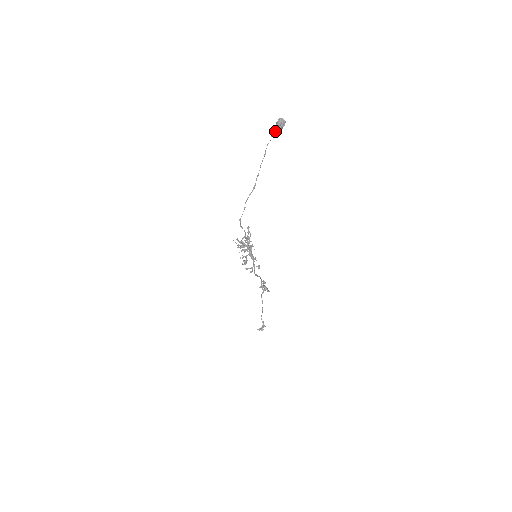
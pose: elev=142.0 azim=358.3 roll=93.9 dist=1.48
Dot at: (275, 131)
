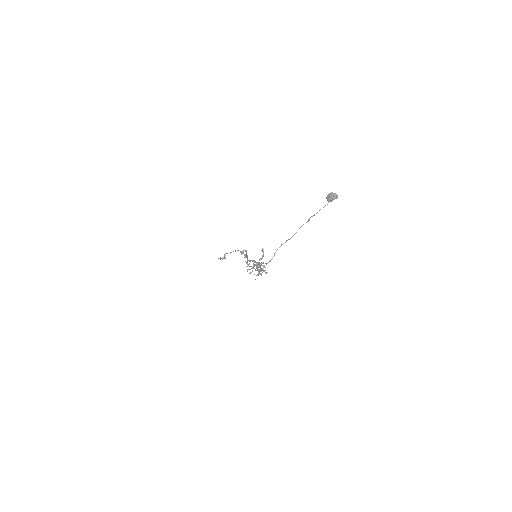
Dot at: occluded
